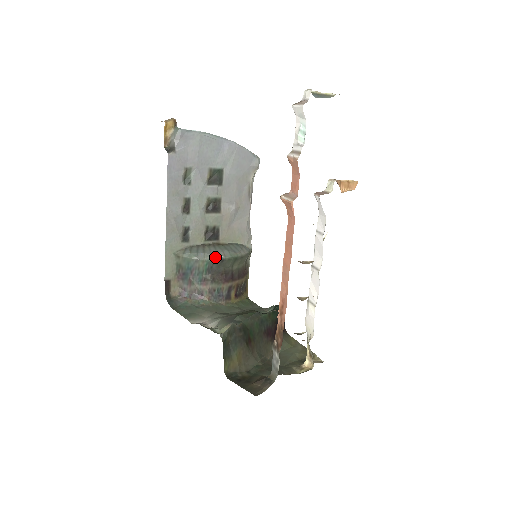
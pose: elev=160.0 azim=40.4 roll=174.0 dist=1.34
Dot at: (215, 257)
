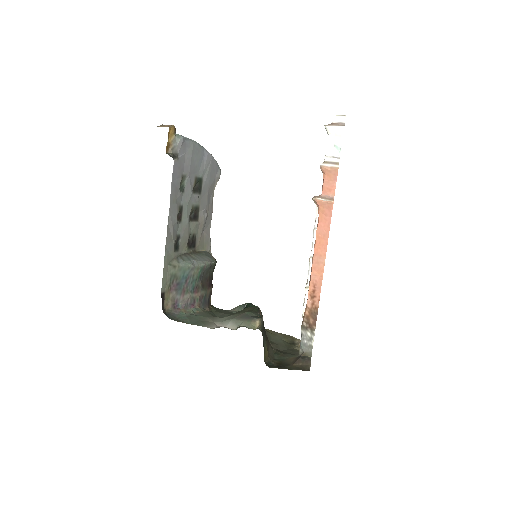
Dot at: (206, 263)
